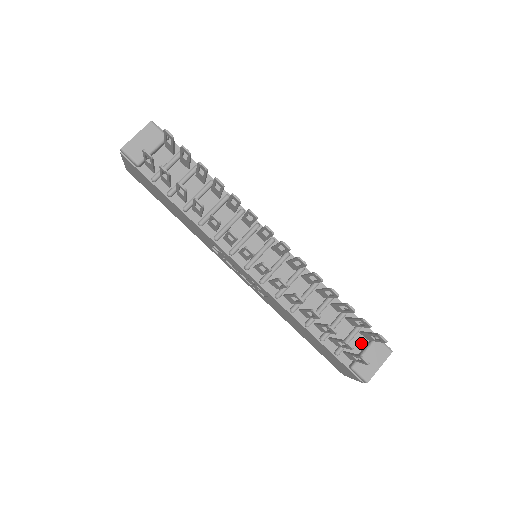
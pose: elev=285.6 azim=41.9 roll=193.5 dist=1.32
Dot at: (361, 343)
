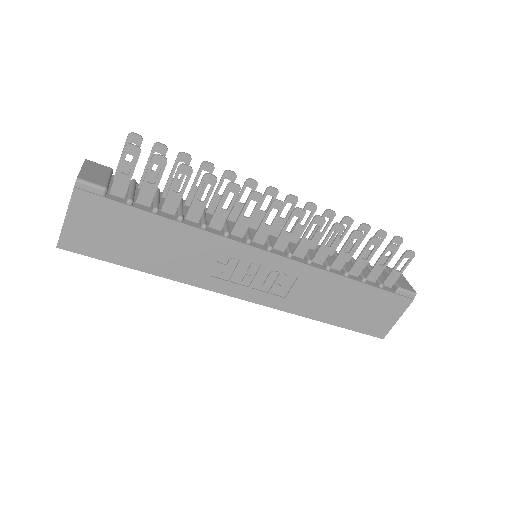
Dot at: (381, 276)
